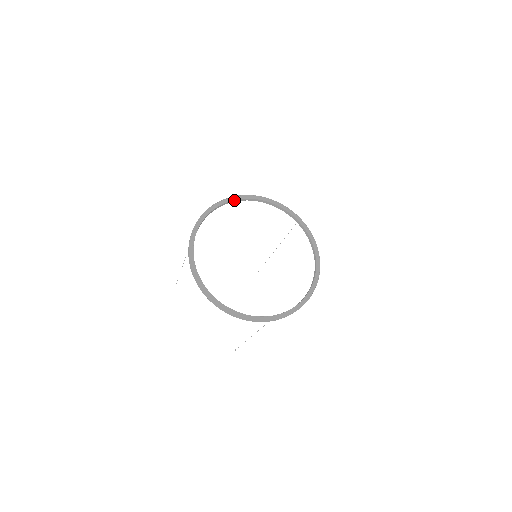
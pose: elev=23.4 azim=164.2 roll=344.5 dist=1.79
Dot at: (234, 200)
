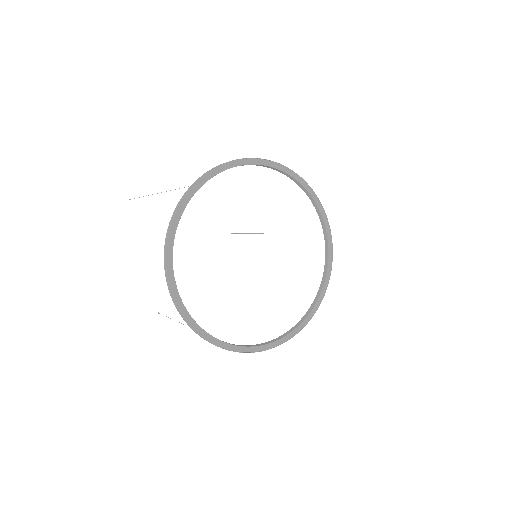
Dot at: (270, 166)
